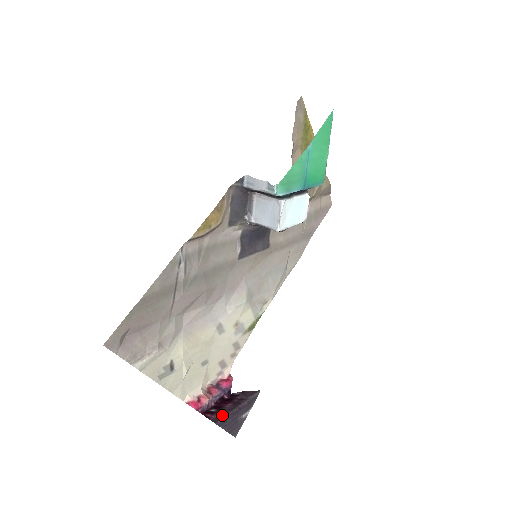
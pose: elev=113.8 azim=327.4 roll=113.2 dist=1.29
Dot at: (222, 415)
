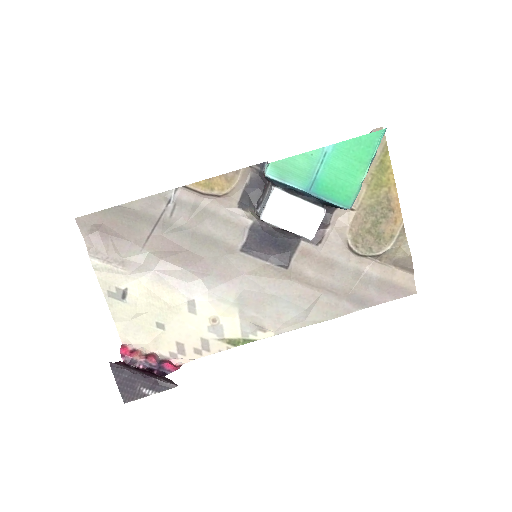
Dot at: (125, 366)
